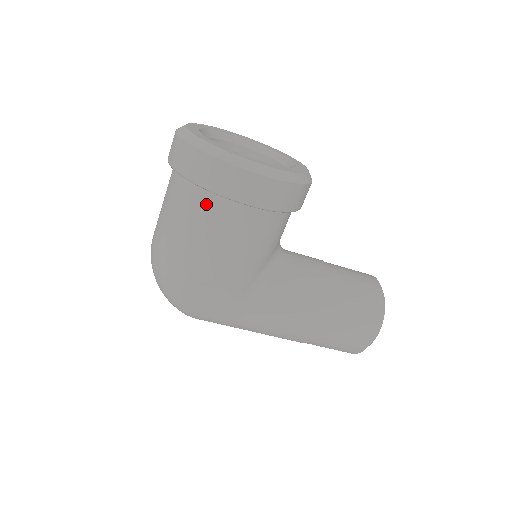
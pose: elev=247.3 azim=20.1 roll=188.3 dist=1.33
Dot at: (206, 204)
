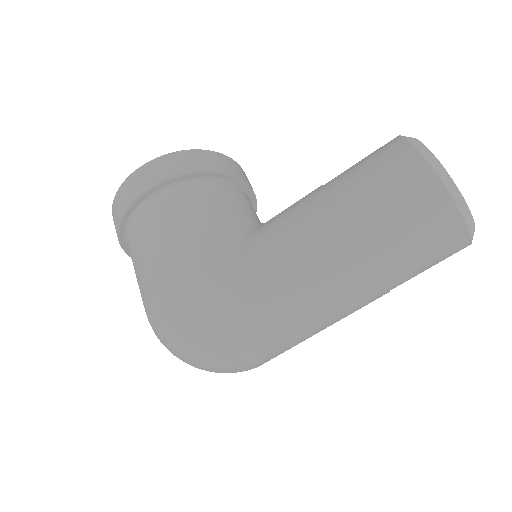
Dot at: (133, 230)
